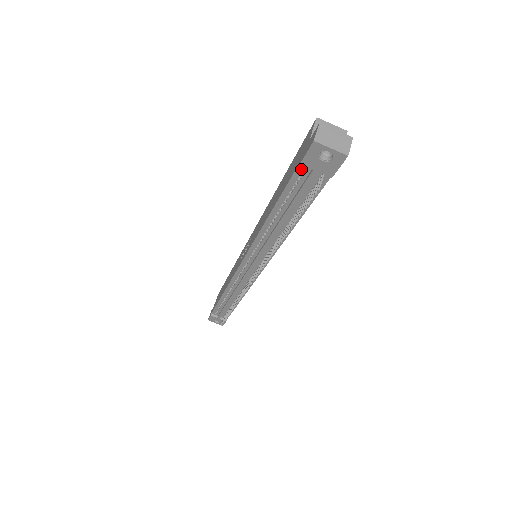
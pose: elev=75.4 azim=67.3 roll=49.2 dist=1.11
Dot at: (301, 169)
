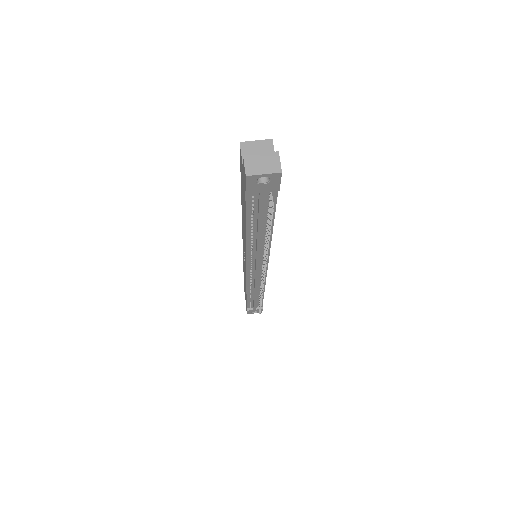
Dot at: (250, 195)
